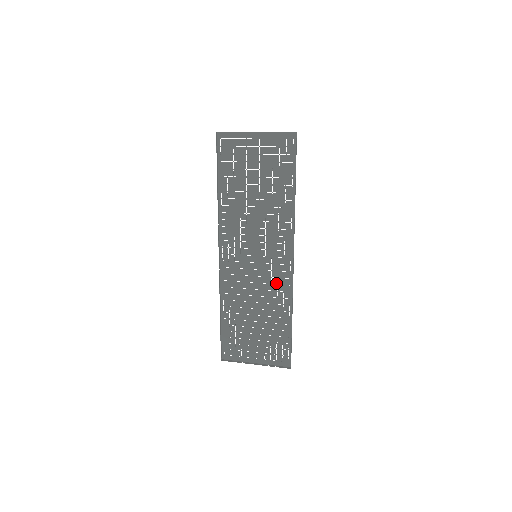
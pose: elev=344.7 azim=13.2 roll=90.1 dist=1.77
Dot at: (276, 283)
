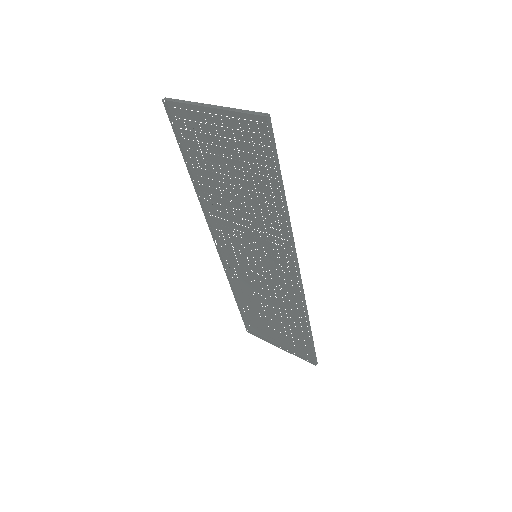
Dot at: (285, 289)
